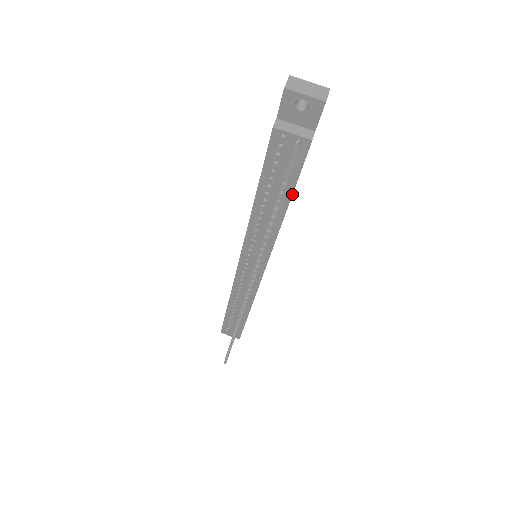
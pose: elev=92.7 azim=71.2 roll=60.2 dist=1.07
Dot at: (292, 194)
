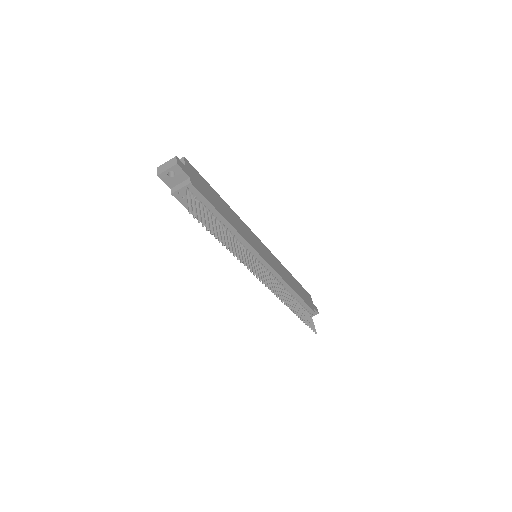
Dot at: (217, 211)
